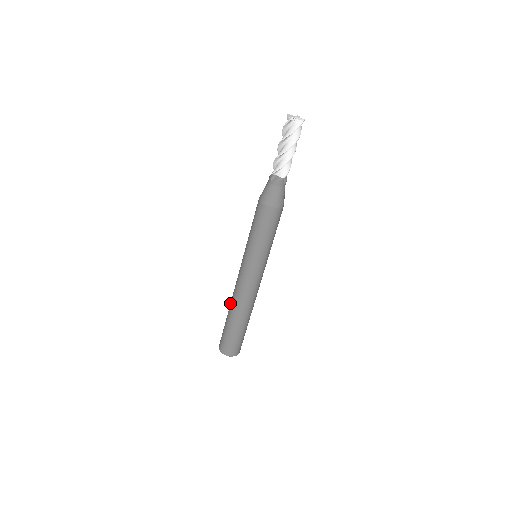
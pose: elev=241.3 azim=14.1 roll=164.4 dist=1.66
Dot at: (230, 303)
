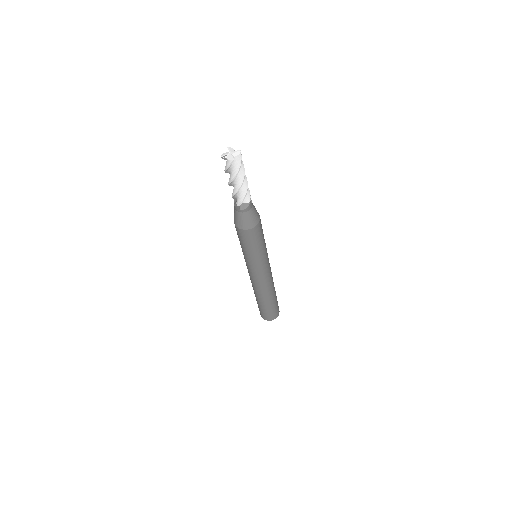
Dot at: (255, 293)
